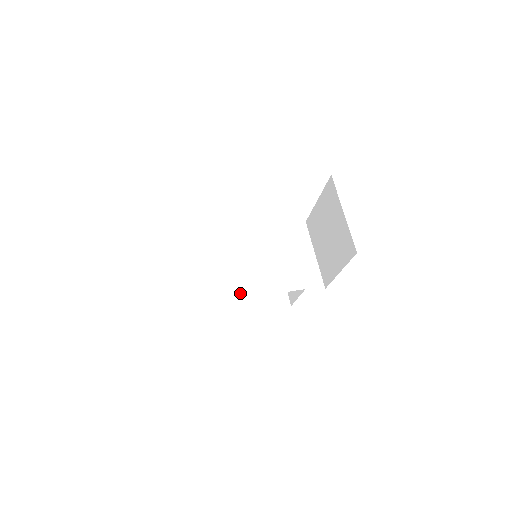
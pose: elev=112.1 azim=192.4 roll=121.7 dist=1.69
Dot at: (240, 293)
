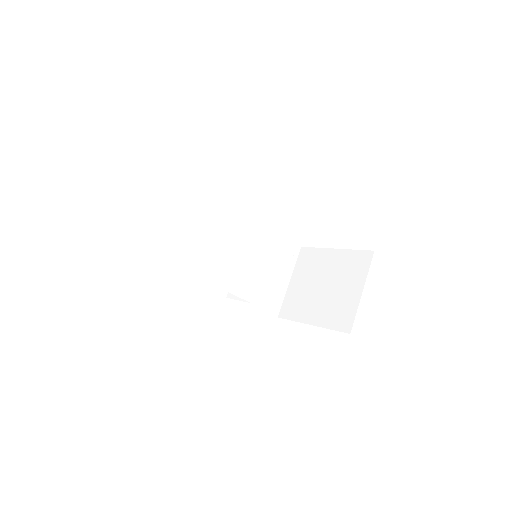
Dot at: (222, 281)
